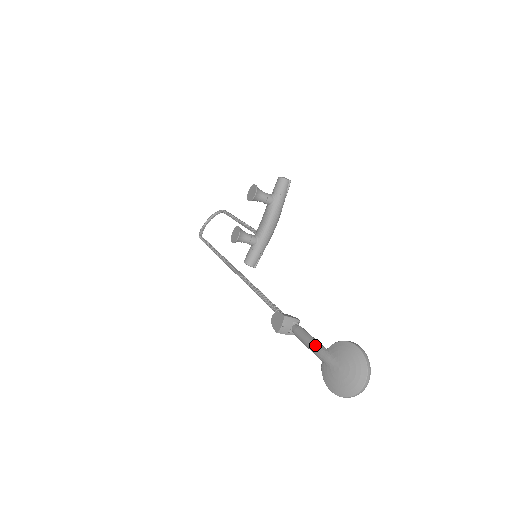
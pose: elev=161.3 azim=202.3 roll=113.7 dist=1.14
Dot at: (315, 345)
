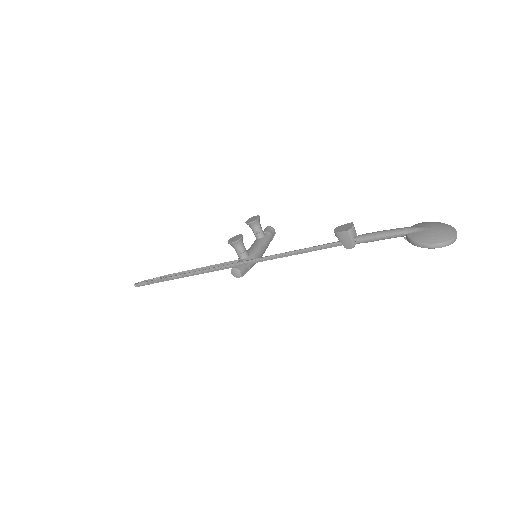
Dot at: occluded
